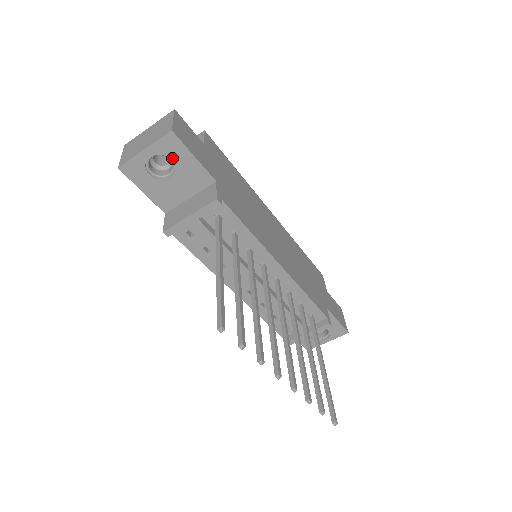
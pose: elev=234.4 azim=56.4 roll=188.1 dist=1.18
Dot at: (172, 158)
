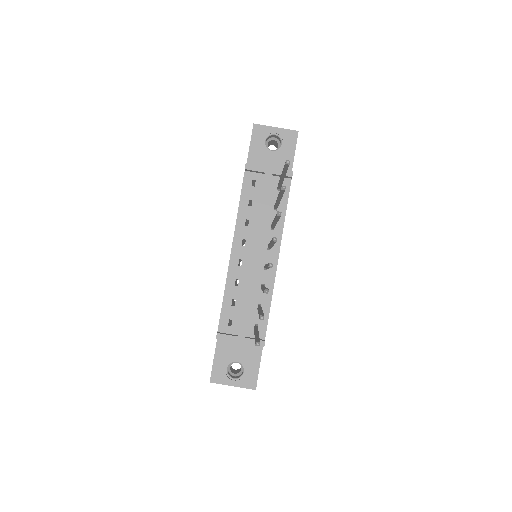
Dot at: (284, 144)
